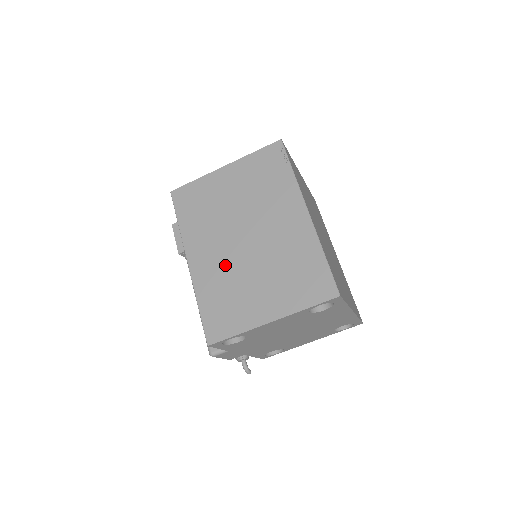
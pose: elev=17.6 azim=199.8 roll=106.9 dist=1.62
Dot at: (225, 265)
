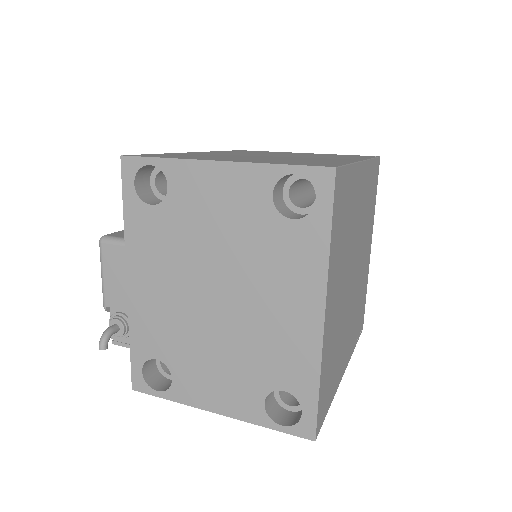
Dot at: occluded
